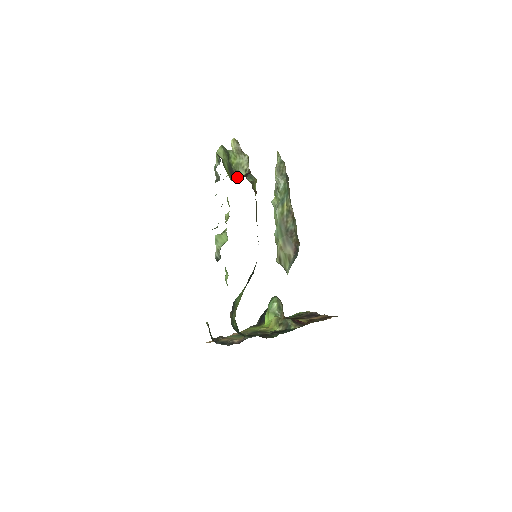
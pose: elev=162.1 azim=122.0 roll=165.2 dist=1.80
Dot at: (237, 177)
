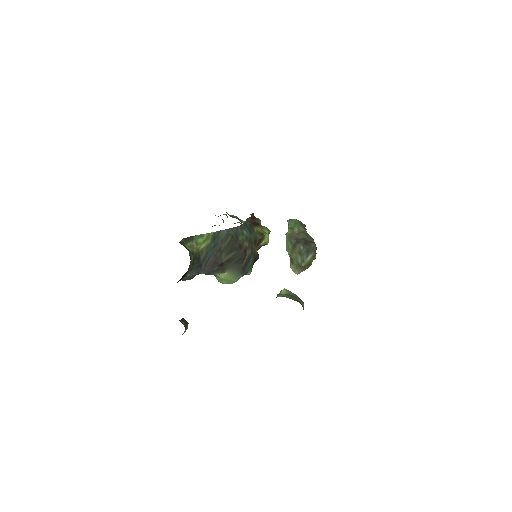
Dot at: occluded
